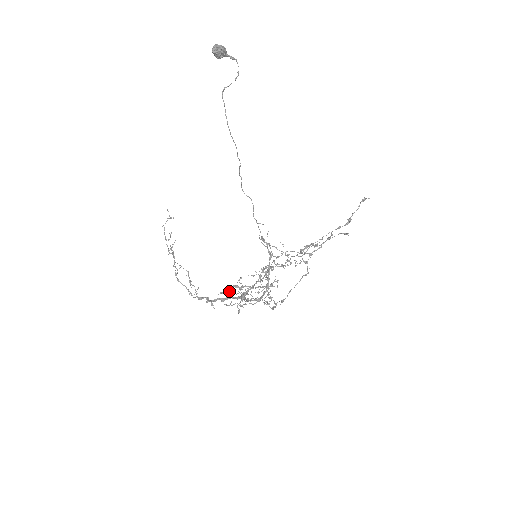
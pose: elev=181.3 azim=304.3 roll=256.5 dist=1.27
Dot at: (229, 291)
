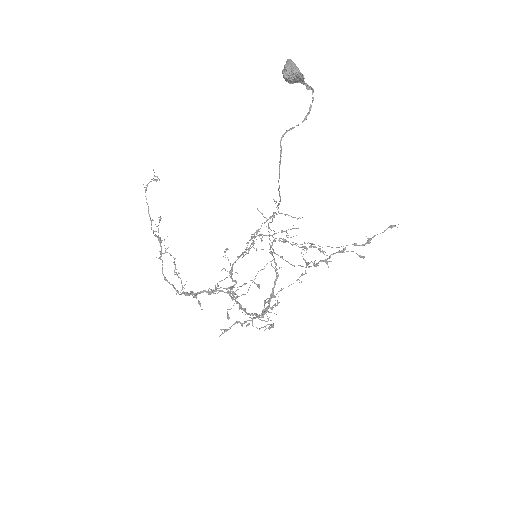
Dot at: (230, 327)
